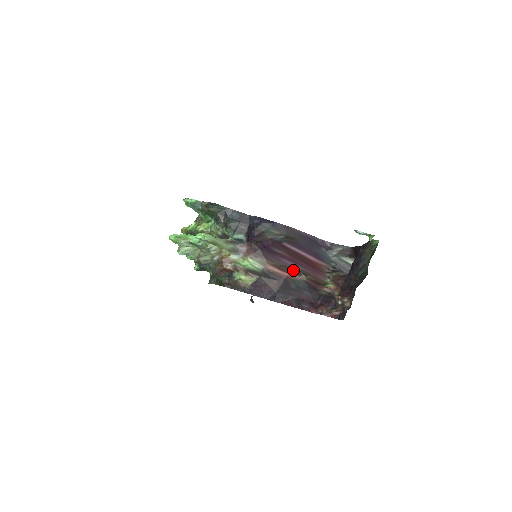
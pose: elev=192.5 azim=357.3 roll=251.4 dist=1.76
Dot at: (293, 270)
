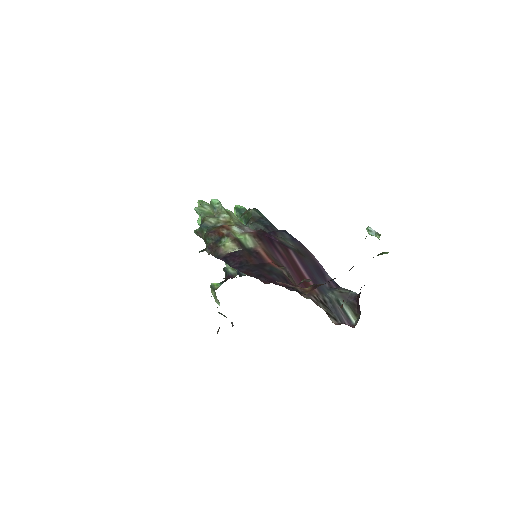
Dot at: (280, 265)
